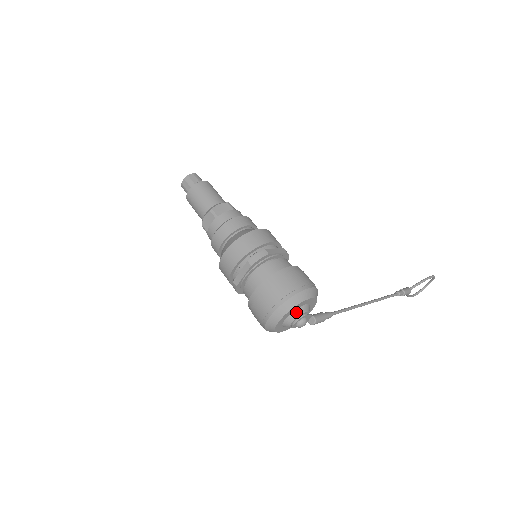
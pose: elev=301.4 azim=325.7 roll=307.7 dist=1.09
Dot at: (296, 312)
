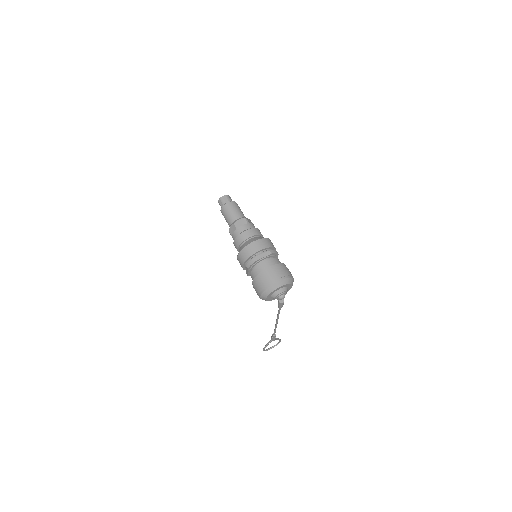
Dot at: (286, 288)
